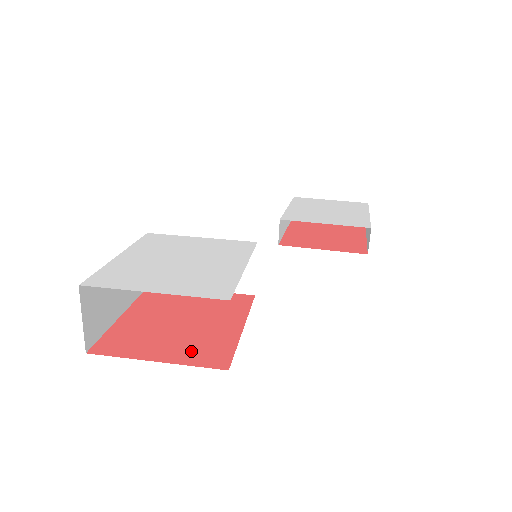
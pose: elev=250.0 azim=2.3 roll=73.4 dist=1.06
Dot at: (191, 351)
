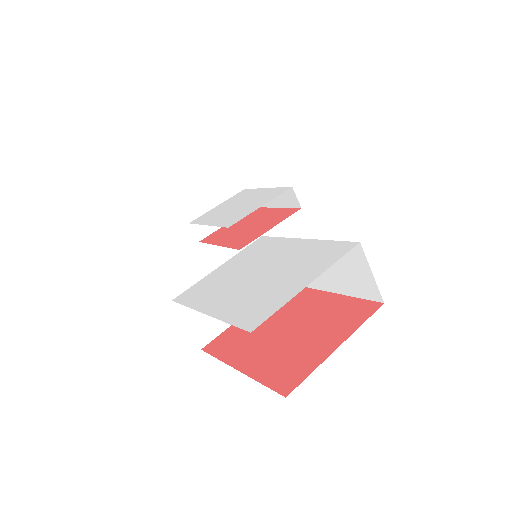
Dot at: (339, 324)
